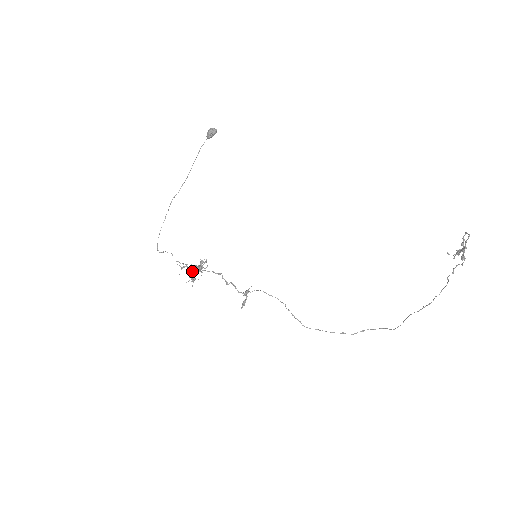
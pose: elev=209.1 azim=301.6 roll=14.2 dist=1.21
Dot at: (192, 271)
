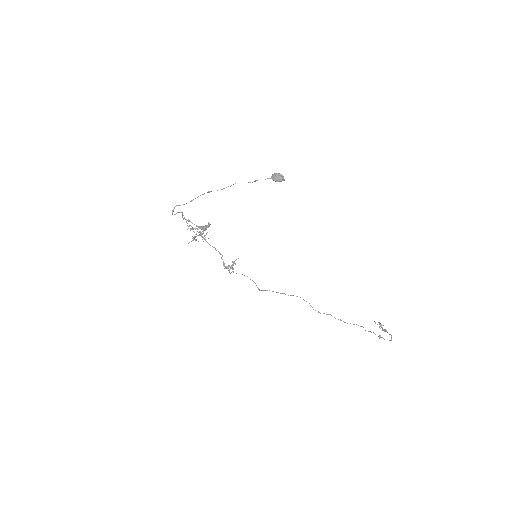
Dot at: occluded
